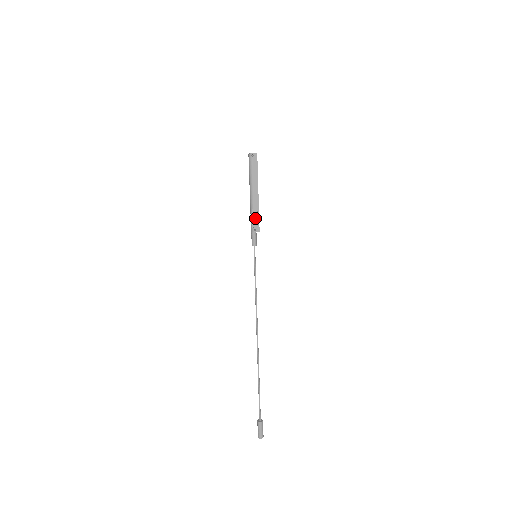
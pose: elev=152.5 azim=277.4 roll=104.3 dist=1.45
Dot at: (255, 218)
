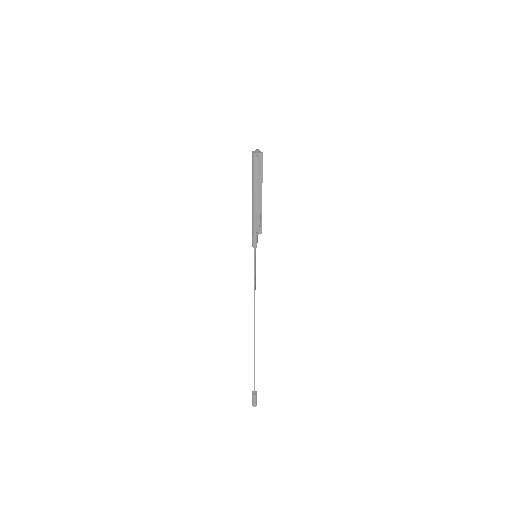
Dot at: (257, 221)
